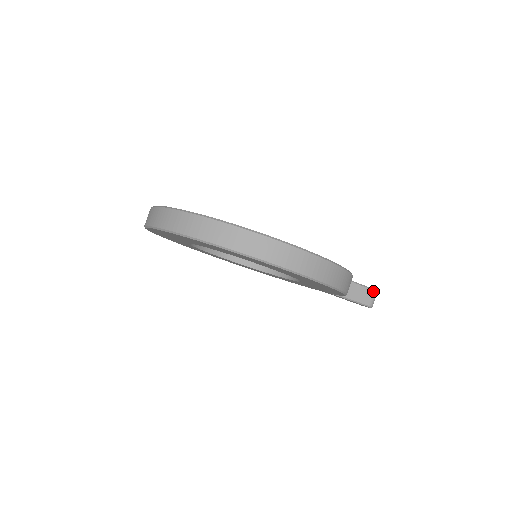
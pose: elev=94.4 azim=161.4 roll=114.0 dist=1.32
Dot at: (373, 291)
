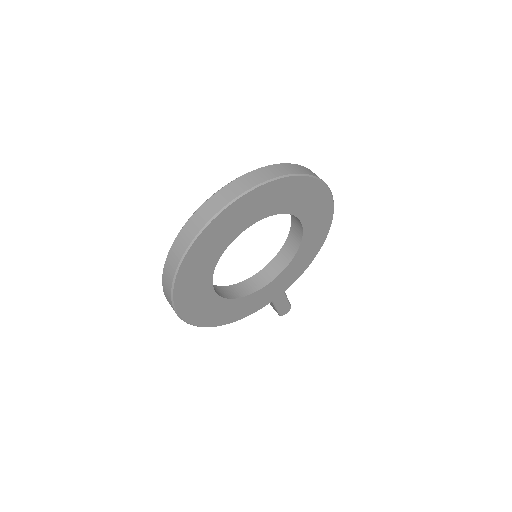
Dot at: occluded
